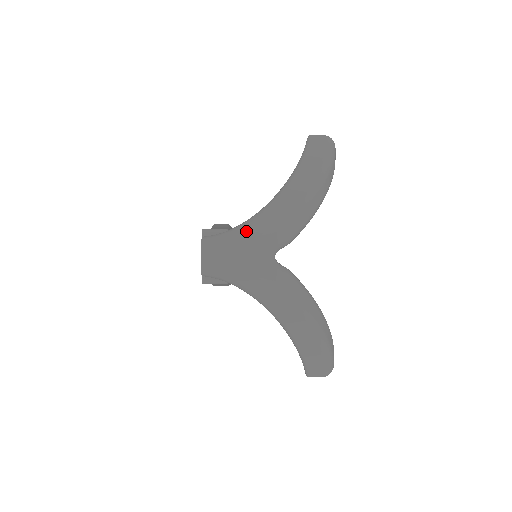
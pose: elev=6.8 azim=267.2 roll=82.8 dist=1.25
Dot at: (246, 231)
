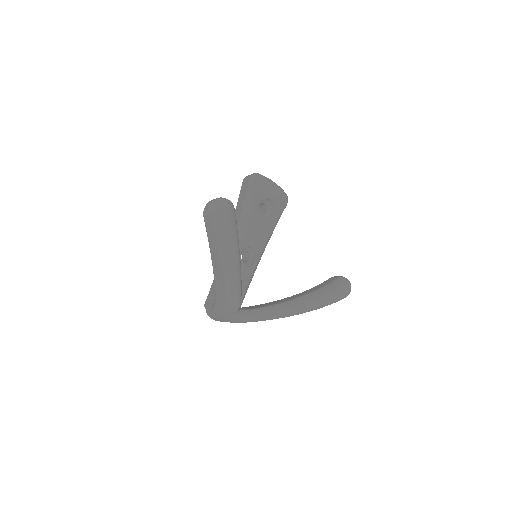
Dot at: (217, 310)
